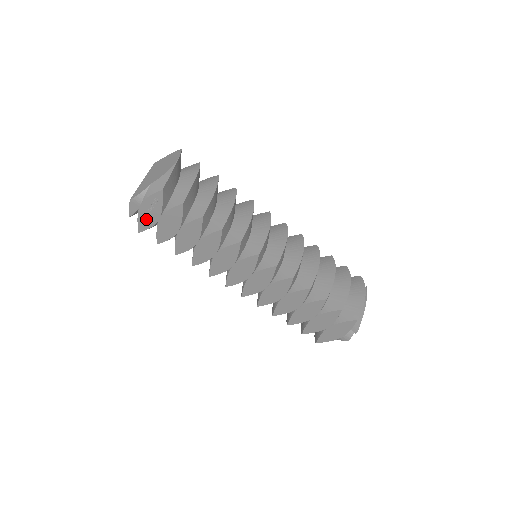
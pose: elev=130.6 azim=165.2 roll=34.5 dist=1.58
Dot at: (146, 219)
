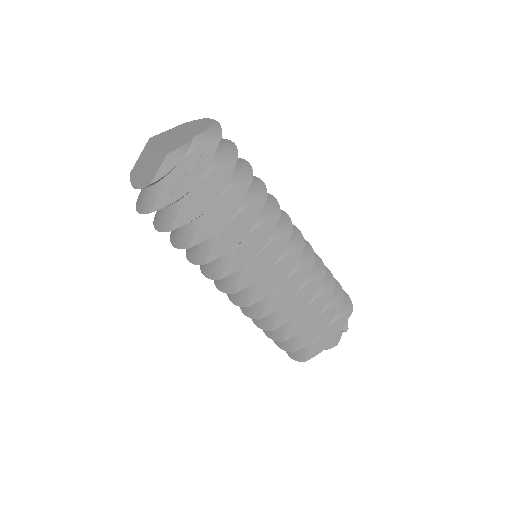
Dot at: (176, 186)
